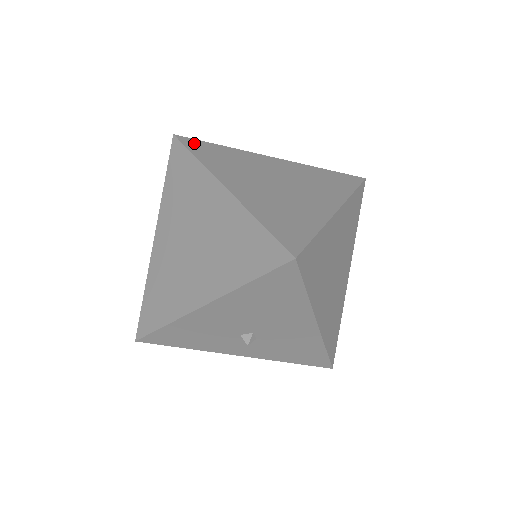
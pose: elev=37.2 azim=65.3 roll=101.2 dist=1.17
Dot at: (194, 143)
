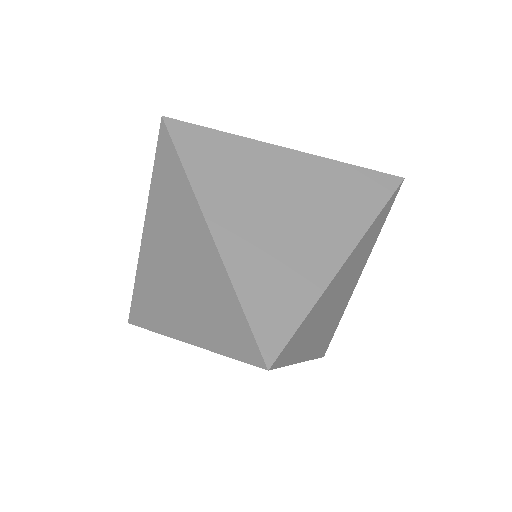
Dot at: (186, 134)
